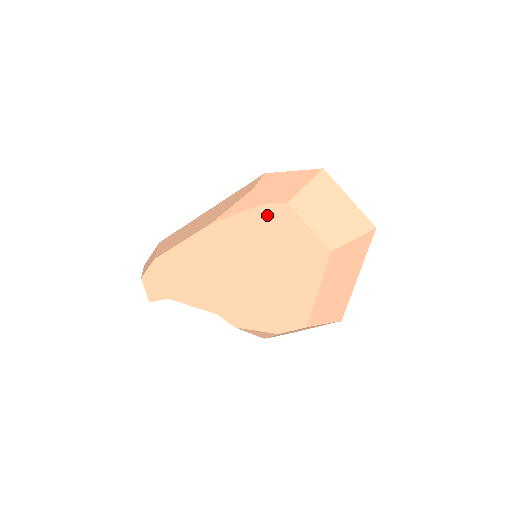
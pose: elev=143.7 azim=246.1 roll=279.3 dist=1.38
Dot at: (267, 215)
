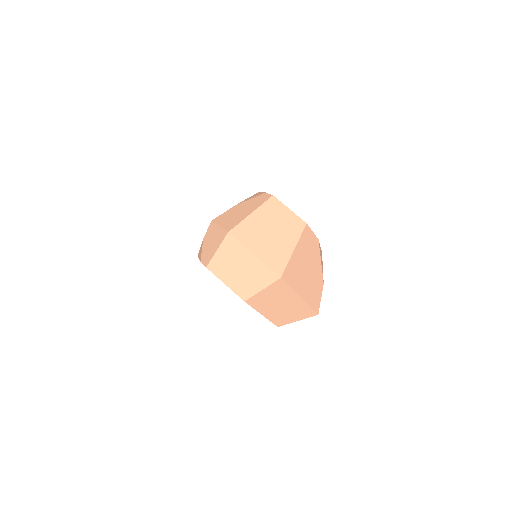
Dot at: occluded
